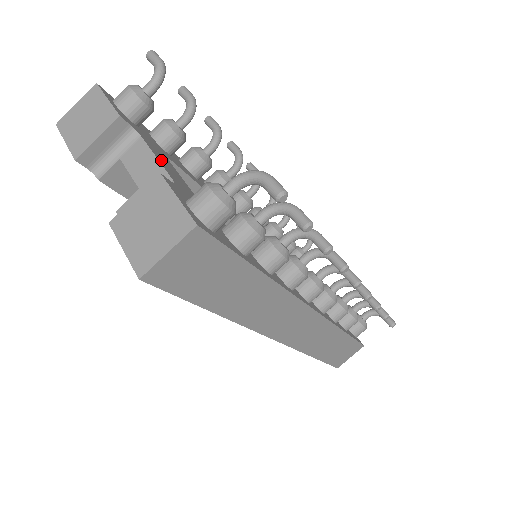
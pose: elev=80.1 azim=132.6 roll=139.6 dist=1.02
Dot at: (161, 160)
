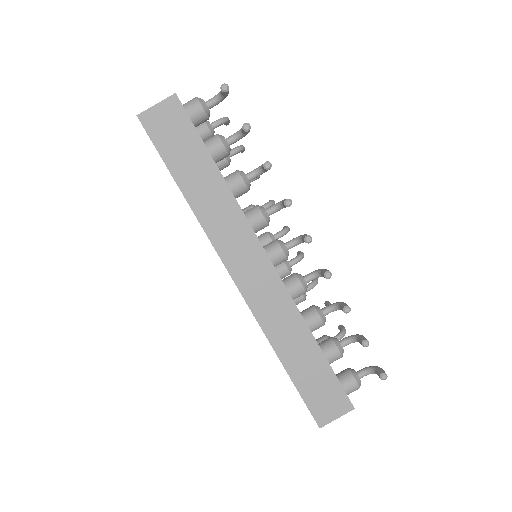
Dot at: occluded
